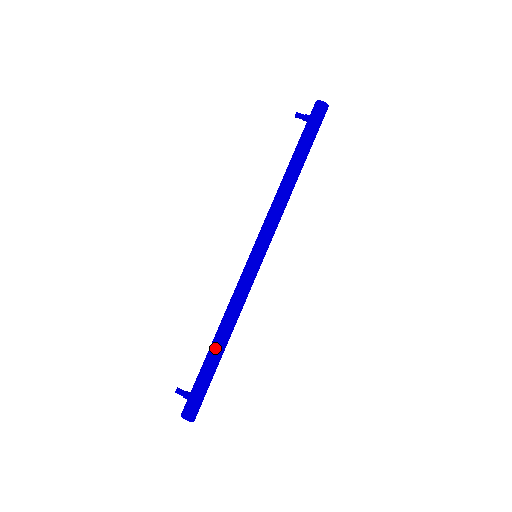
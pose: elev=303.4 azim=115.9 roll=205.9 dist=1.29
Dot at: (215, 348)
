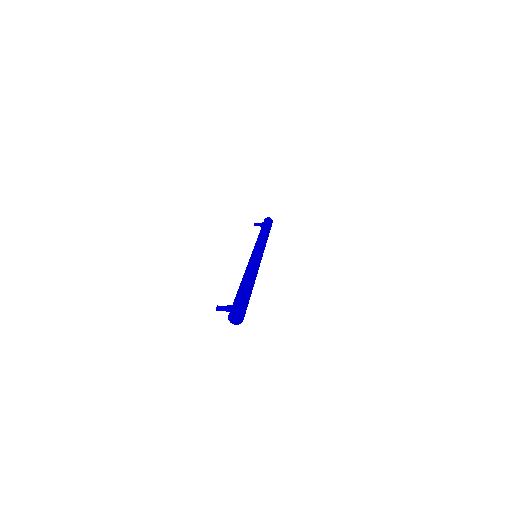
Dot at: (246, 280)
